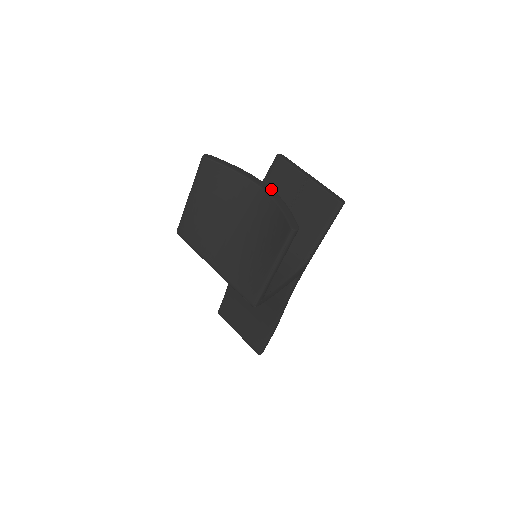
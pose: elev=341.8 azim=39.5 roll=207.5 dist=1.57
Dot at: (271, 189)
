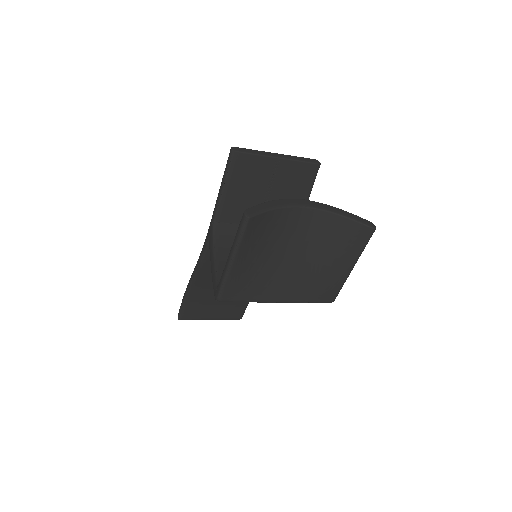
Dot at: (310, 201)
